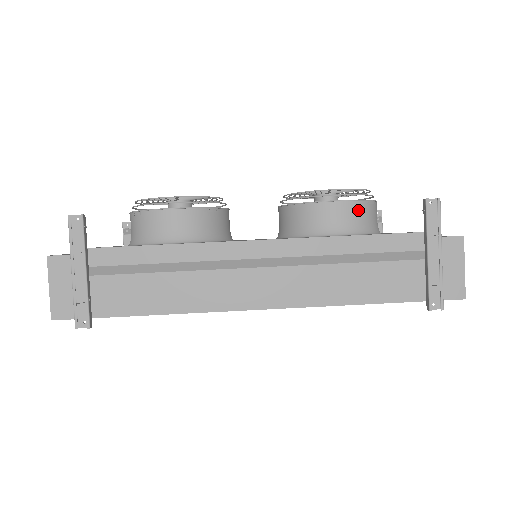
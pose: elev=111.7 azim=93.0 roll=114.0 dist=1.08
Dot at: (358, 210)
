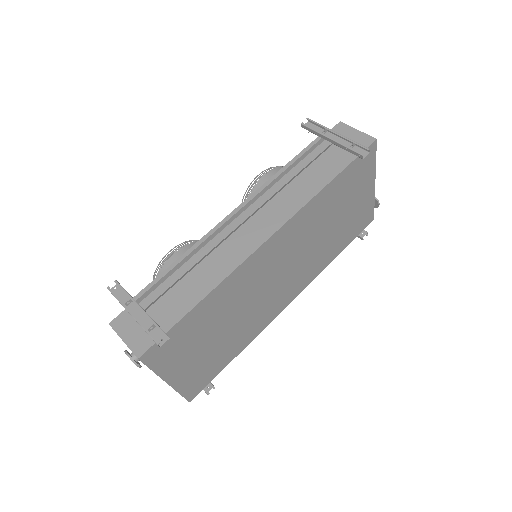
Dot at: occluded
